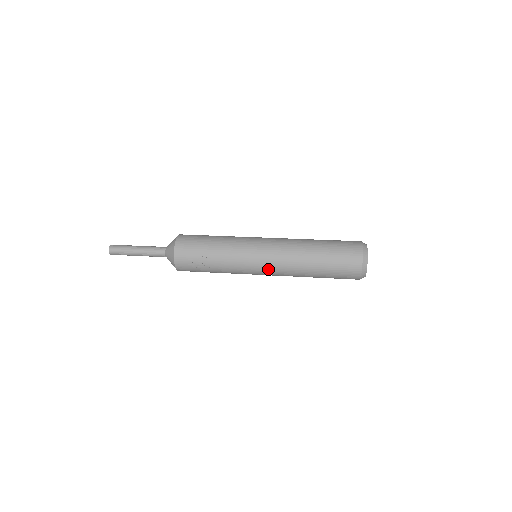
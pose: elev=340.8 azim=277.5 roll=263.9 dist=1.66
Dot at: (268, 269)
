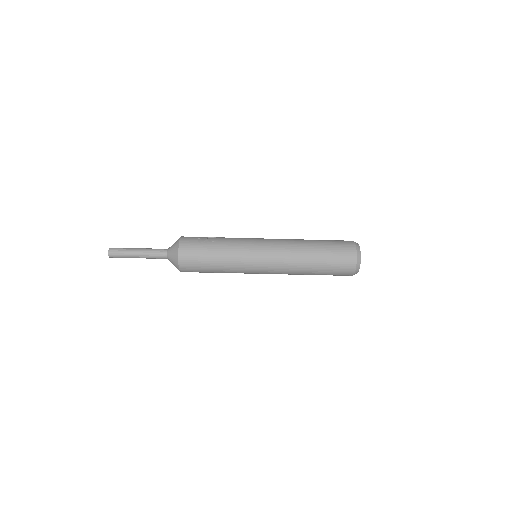
Dot at: (270, 244)
